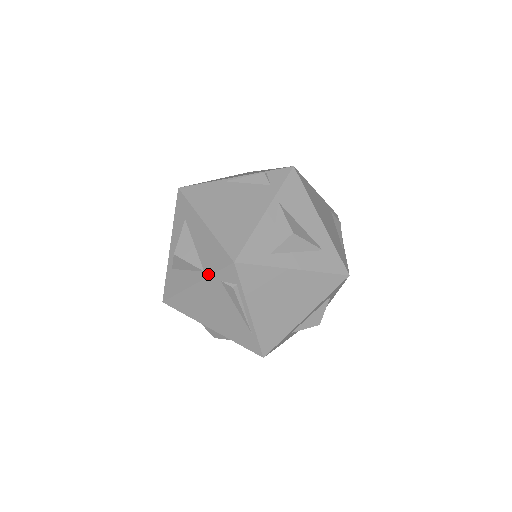
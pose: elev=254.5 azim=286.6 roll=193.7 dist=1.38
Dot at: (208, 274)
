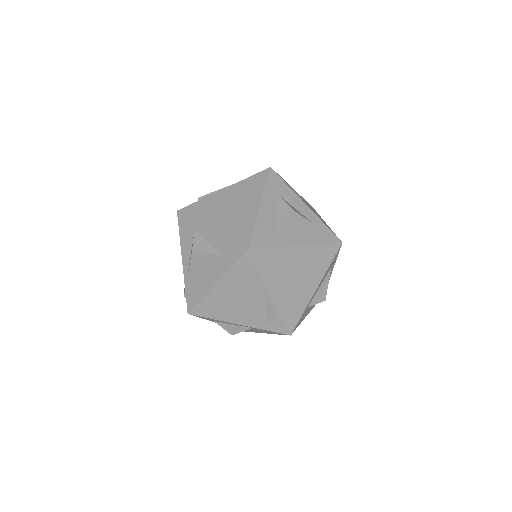
Dot at: (185, 281)
